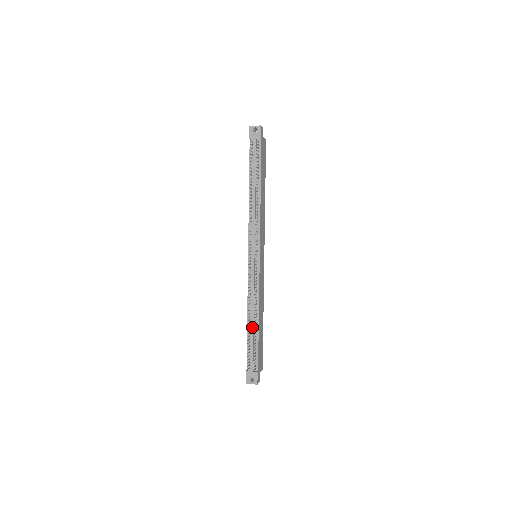
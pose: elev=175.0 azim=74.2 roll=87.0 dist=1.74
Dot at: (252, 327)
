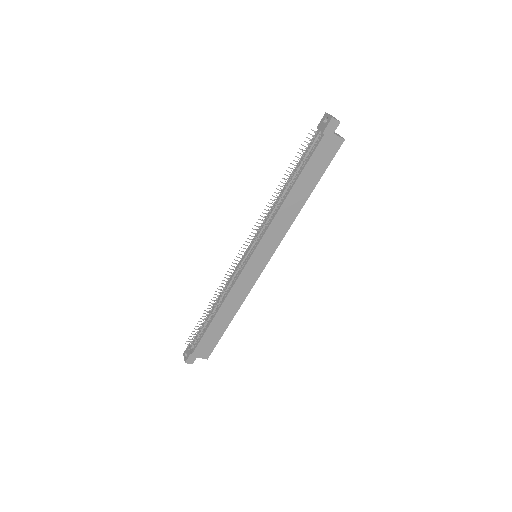
Dot at: (210, 314)
